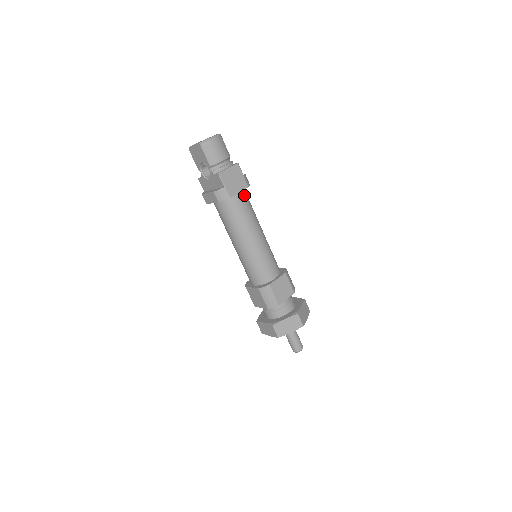
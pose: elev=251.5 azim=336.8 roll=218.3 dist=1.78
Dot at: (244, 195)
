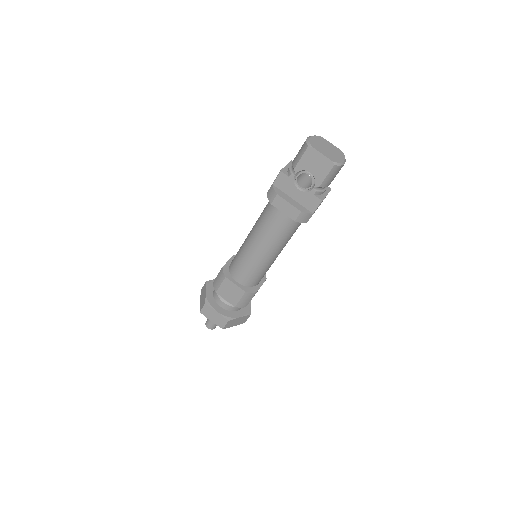
Dot at: occluded
